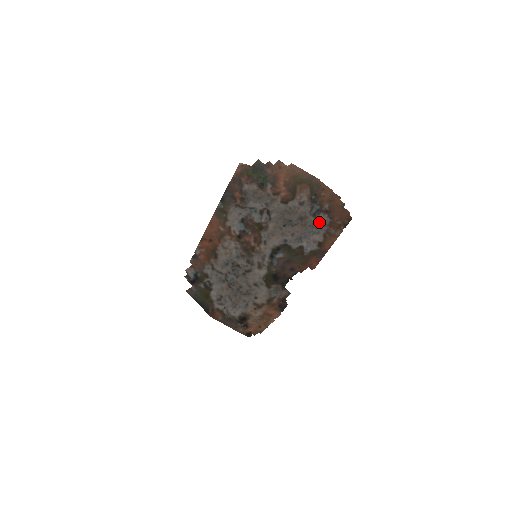
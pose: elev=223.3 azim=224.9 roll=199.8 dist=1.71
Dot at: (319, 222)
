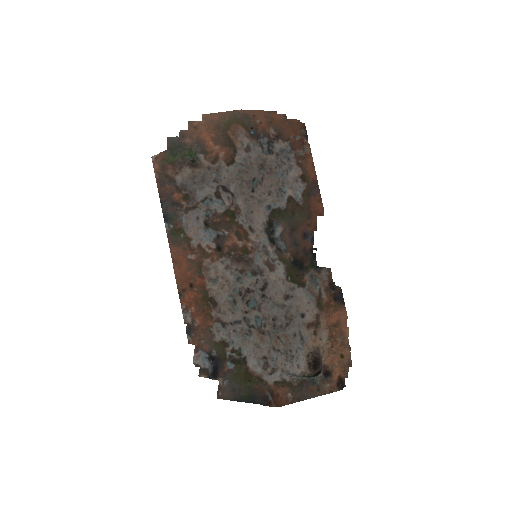
Dot at: (281, 155)
